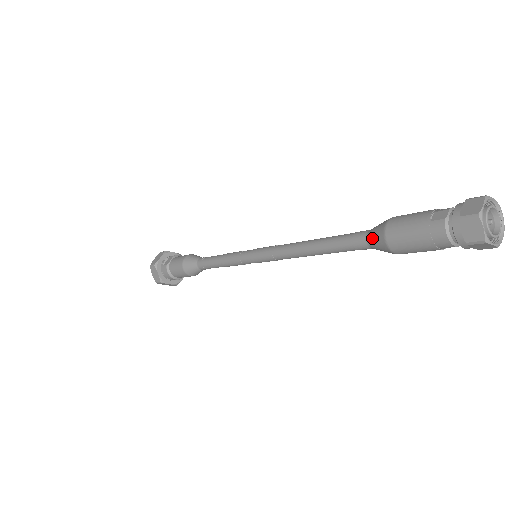
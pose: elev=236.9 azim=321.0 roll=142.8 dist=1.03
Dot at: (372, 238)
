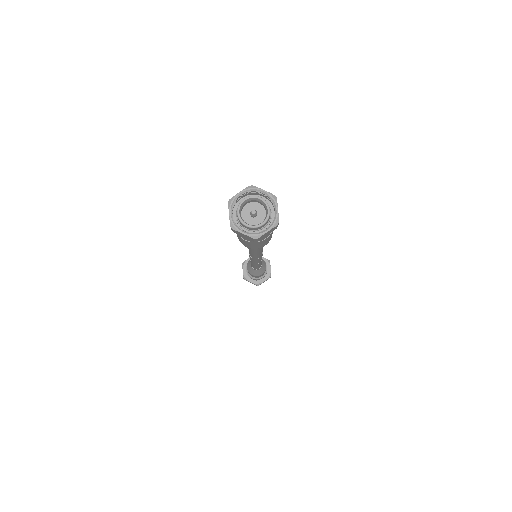
Dot at: occluded
